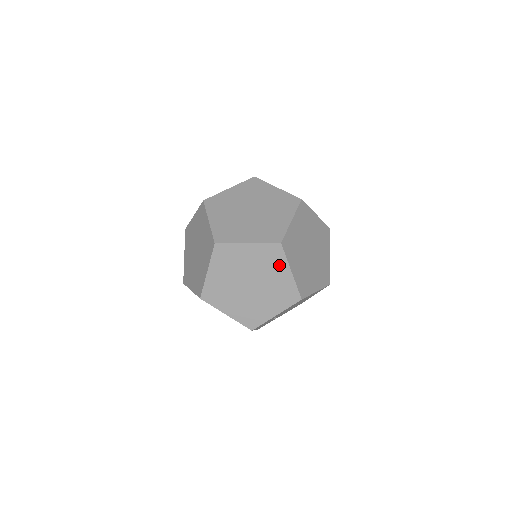
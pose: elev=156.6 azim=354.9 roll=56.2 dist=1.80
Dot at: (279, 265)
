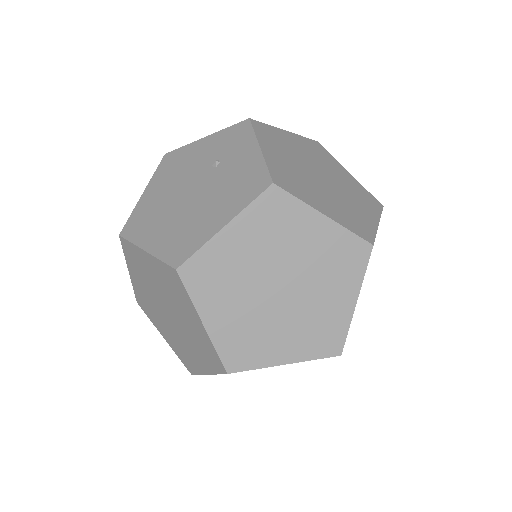
Dot at: occluded
